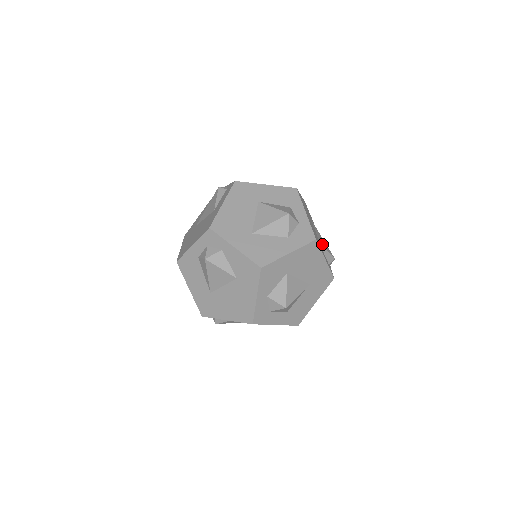
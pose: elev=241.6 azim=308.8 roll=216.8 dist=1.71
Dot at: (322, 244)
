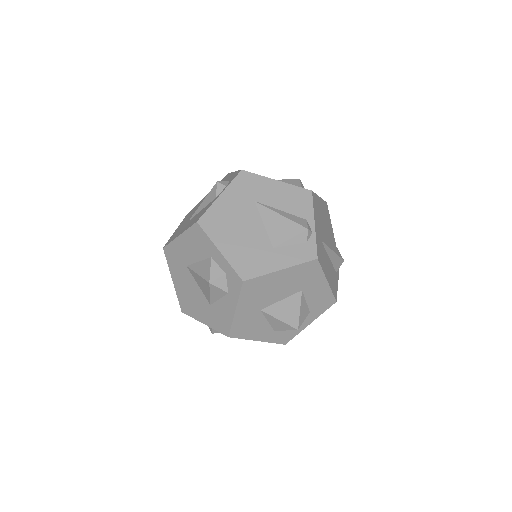
Dot at: occluded
